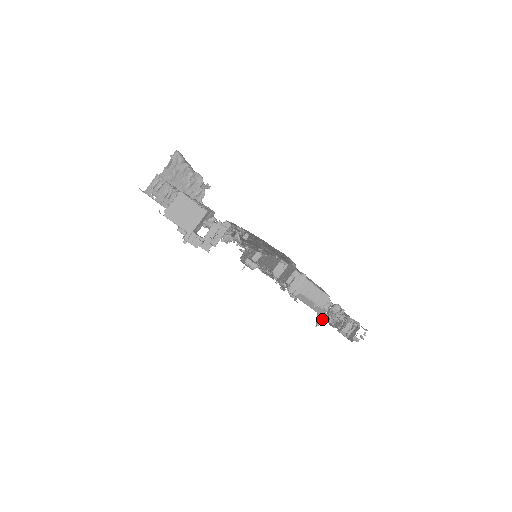
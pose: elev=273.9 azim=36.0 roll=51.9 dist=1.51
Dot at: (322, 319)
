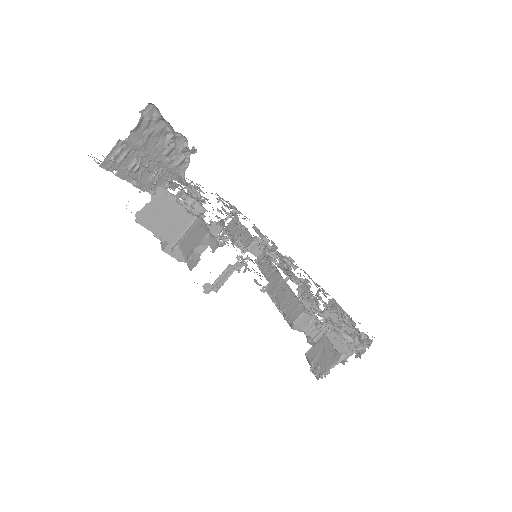
Dot at: occluded
